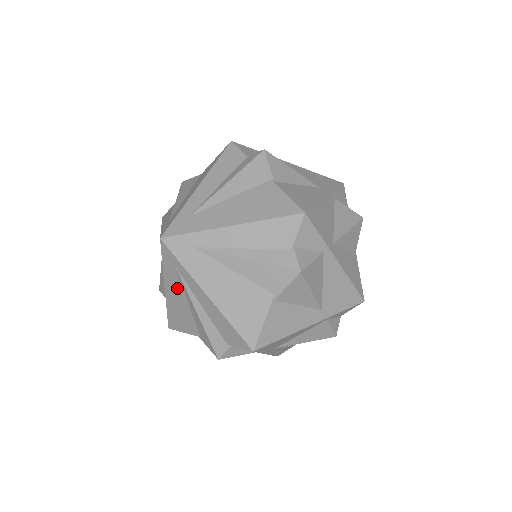
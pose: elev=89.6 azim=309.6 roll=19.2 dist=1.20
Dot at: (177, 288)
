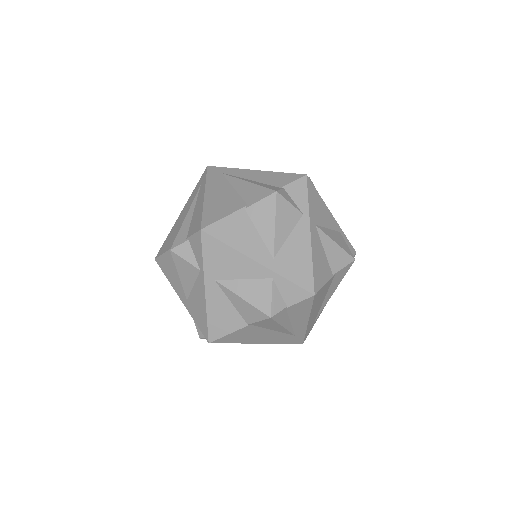
Dot at: (189, 205)
